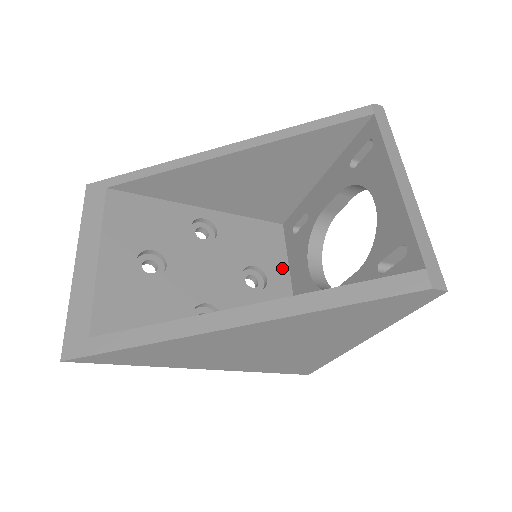
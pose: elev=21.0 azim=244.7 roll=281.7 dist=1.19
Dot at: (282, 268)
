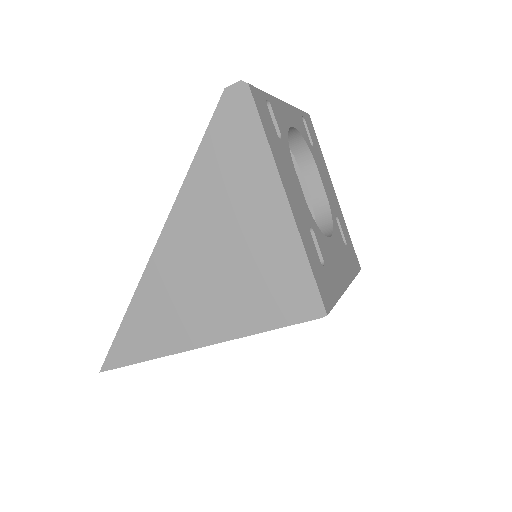
Dot at: occluded
